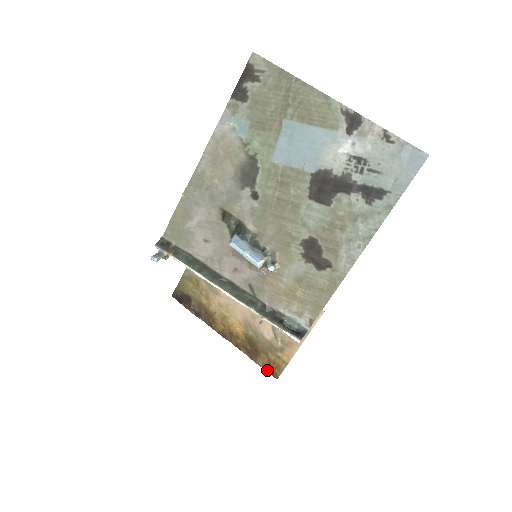
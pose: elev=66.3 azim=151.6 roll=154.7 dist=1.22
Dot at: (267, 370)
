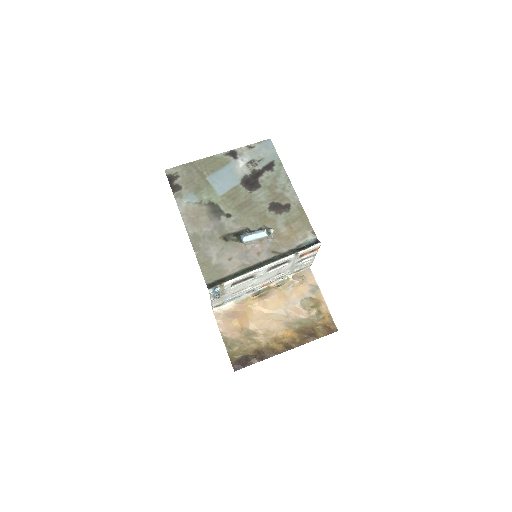
Dot at: (328, 334)
